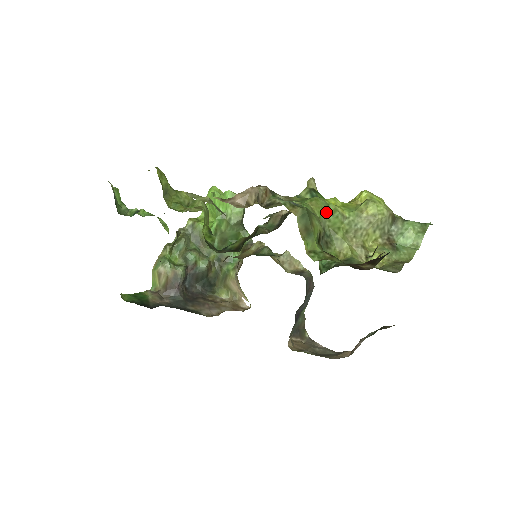
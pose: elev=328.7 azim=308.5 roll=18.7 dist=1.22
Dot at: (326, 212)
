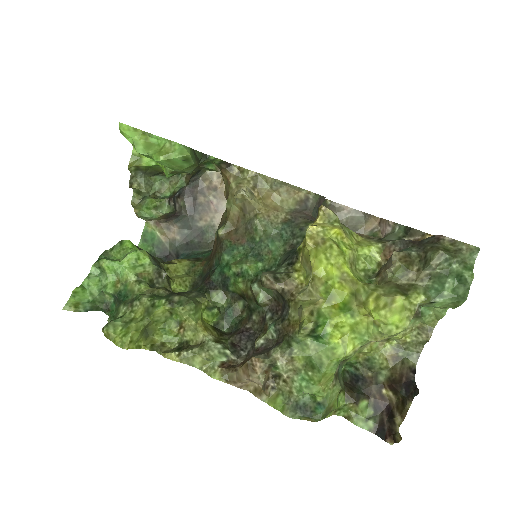
Dot at: (337, 367)
